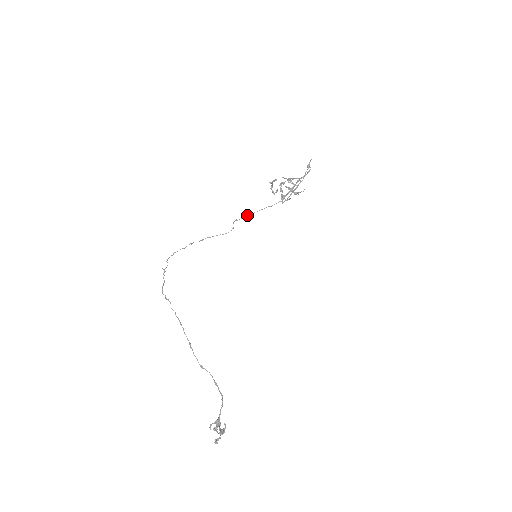
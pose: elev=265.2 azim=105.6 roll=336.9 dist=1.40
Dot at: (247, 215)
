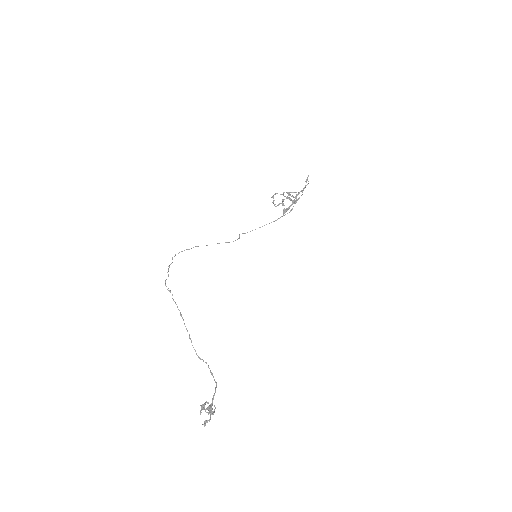
Dot at: occluded
